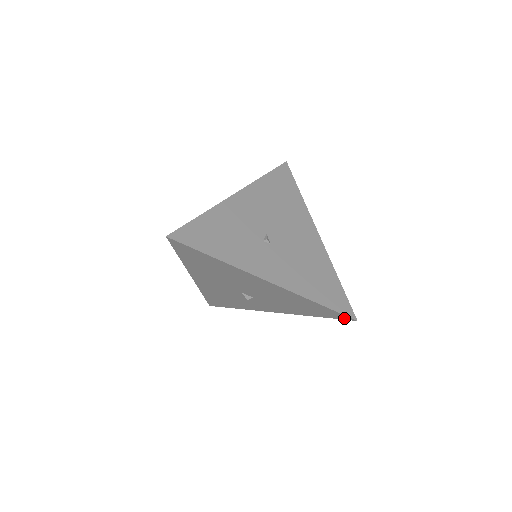
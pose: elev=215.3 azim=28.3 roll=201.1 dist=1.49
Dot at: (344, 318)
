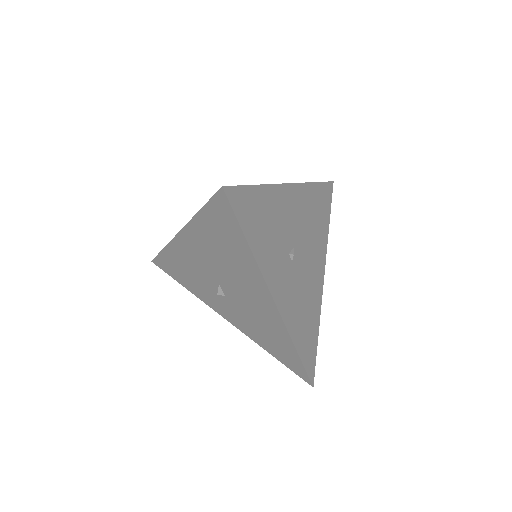
Dot at: (302, 376)
